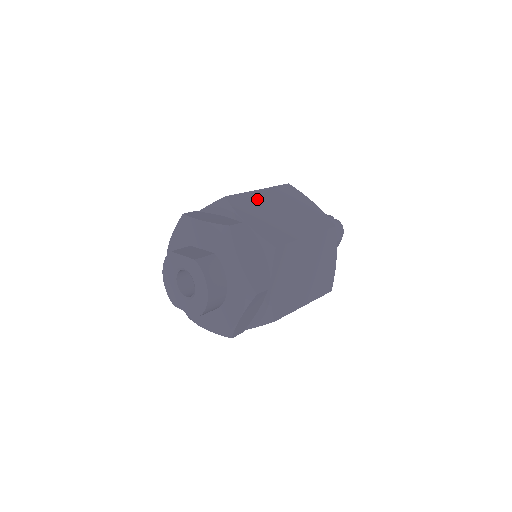
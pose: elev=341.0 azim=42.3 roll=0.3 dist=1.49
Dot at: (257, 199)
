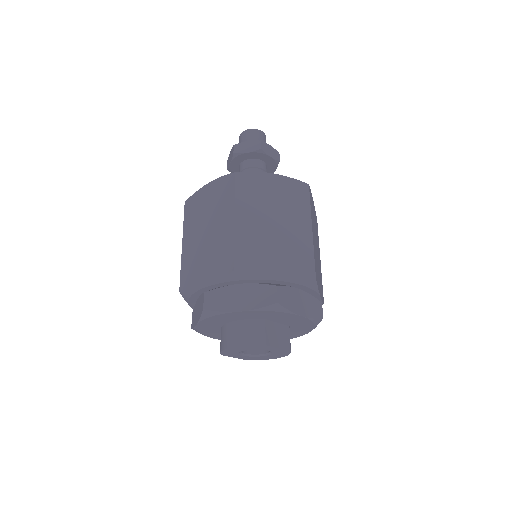
Dot at: occluded
